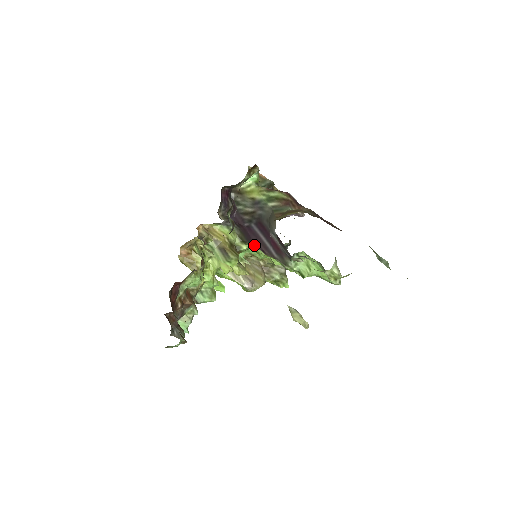
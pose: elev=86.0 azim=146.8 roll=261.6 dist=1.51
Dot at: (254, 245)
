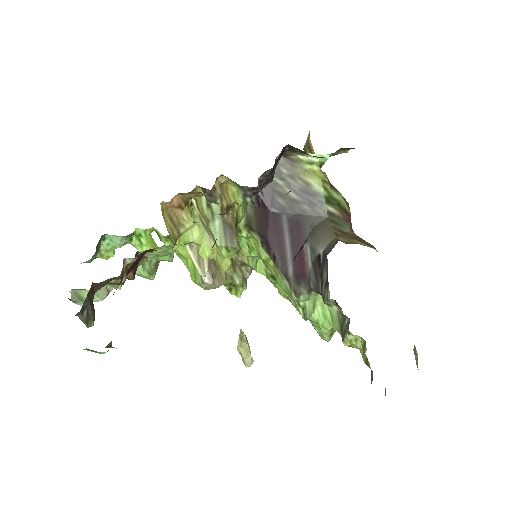
Dot at: (262, 240)
